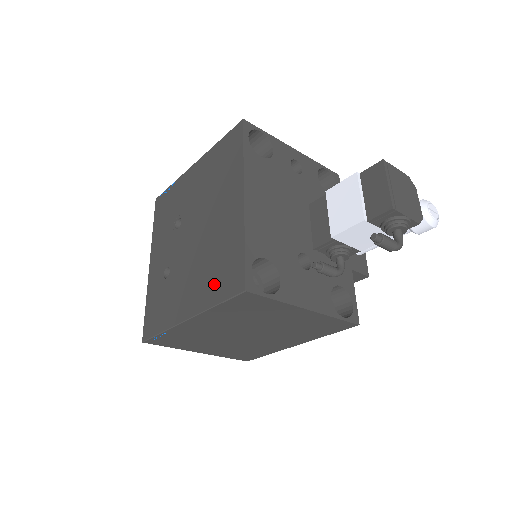
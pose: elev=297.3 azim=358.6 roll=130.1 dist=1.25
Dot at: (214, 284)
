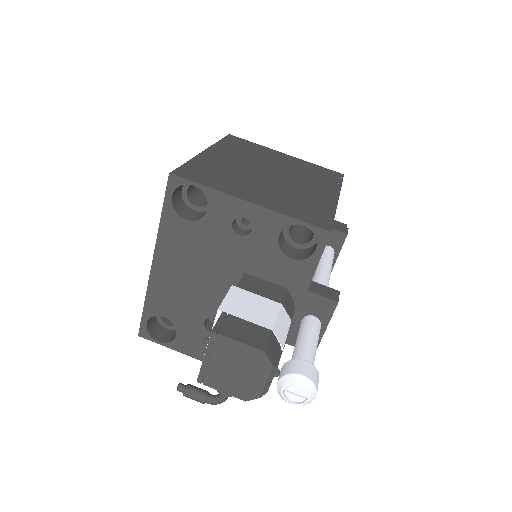
Dot at: occluded
